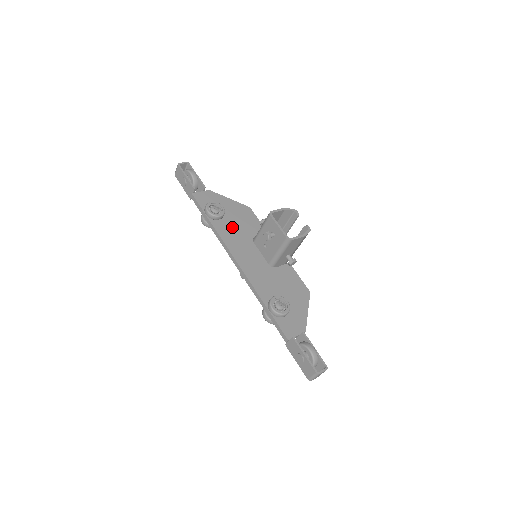
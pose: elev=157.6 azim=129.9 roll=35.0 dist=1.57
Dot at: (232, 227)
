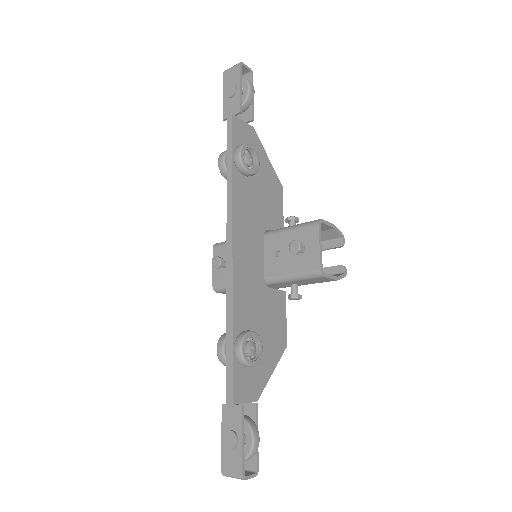
Dot at: (252, 197)
